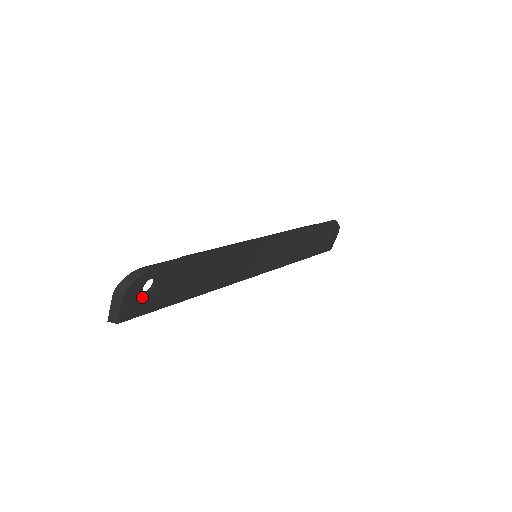
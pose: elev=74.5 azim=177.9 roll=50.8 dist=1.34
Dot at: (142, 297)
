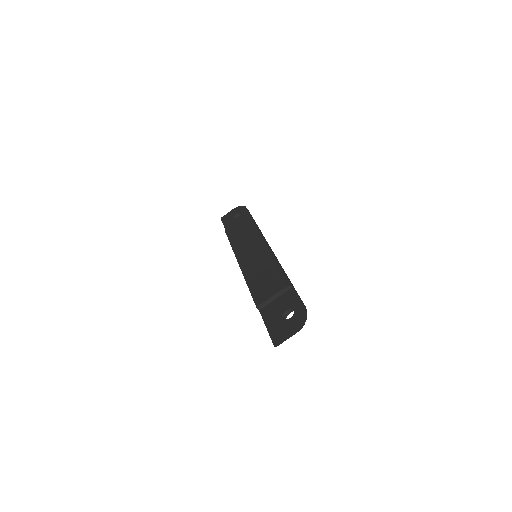
Dot at: occluded
